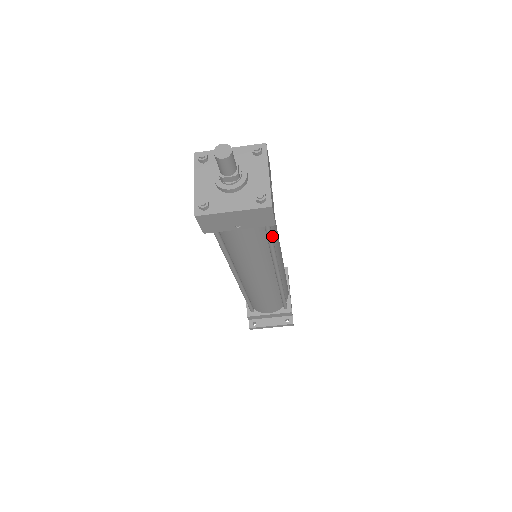
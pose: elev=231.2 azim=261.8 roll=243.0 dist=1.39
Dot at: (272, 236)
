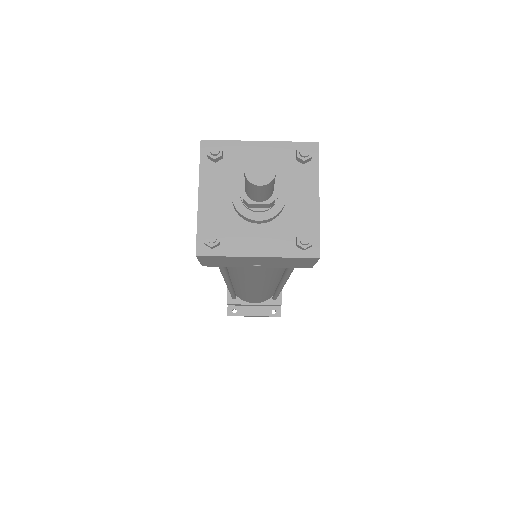
Dot at: occluded
